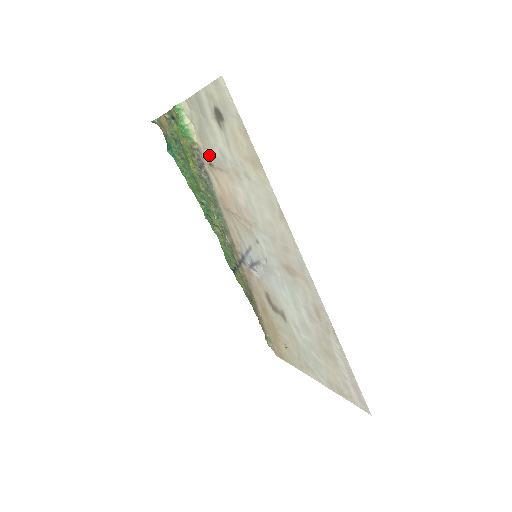
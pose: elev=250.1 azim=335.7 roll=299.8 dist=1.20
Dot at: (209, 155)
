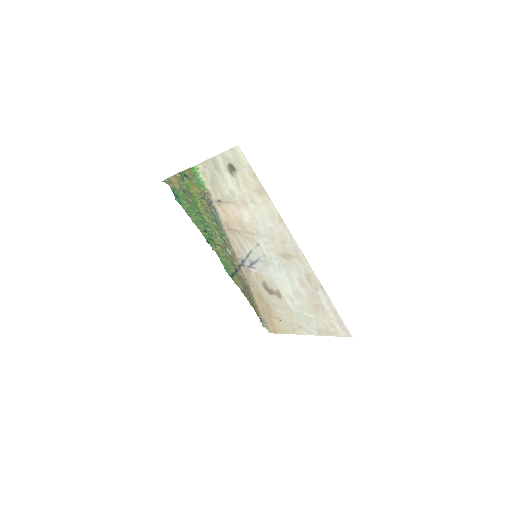
Dot at: (218, 195)
